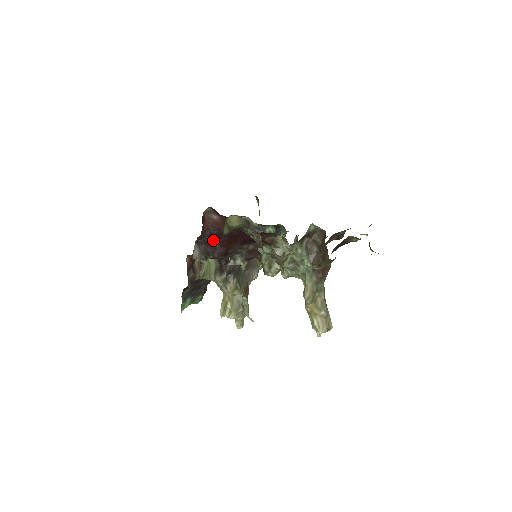
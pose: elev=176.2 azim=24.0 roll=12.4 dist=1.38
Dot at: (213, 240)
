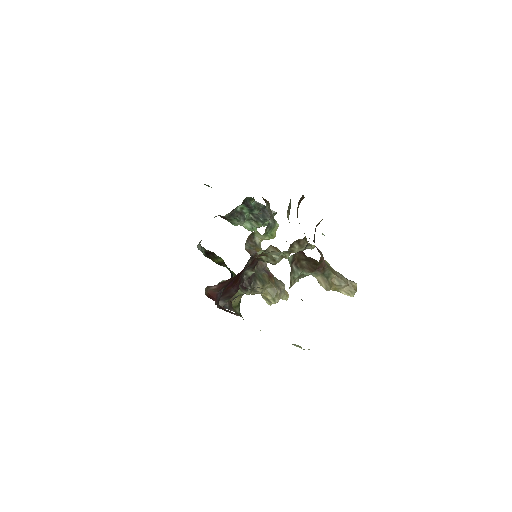
Dot at: (225, 290)
